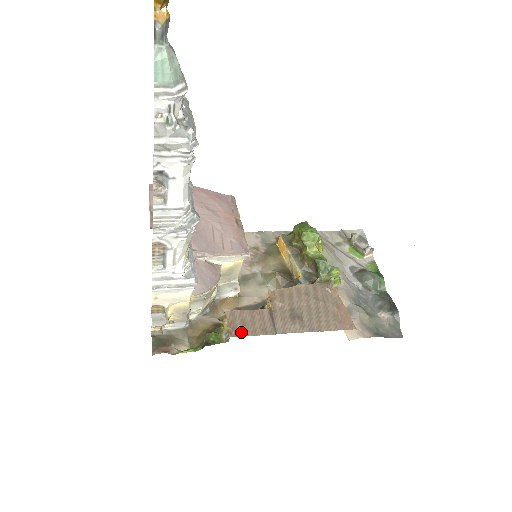
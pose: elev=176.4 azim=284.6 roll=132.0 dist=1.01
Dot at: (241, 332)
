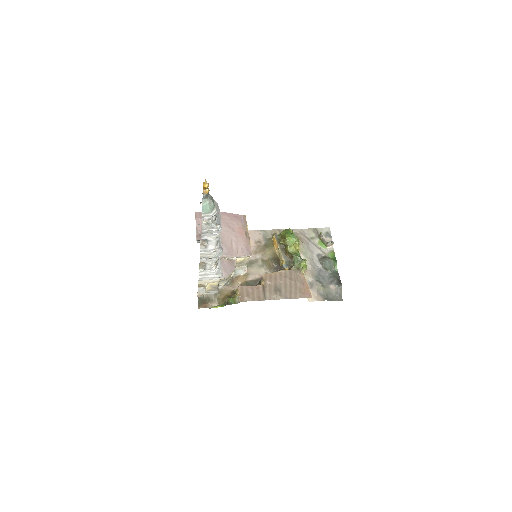
Dot at: (246, 299)
